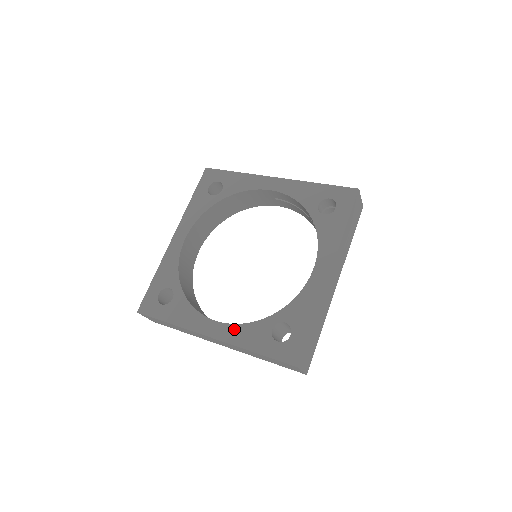
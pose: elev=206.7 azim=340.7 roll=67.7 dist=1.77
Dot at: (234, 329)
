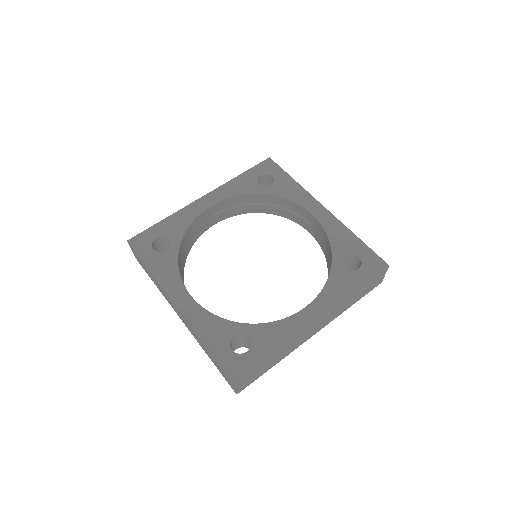
Dot at: (324, 296)
